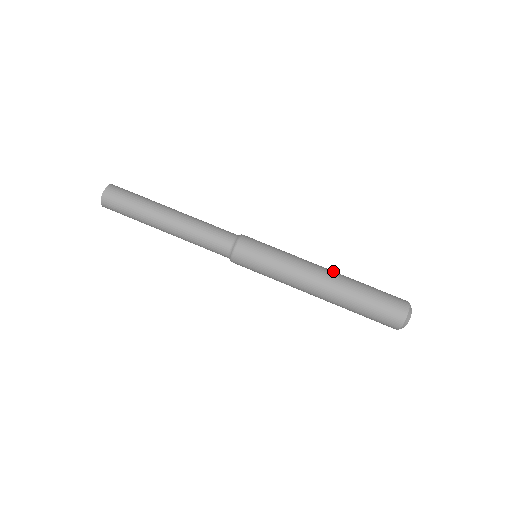
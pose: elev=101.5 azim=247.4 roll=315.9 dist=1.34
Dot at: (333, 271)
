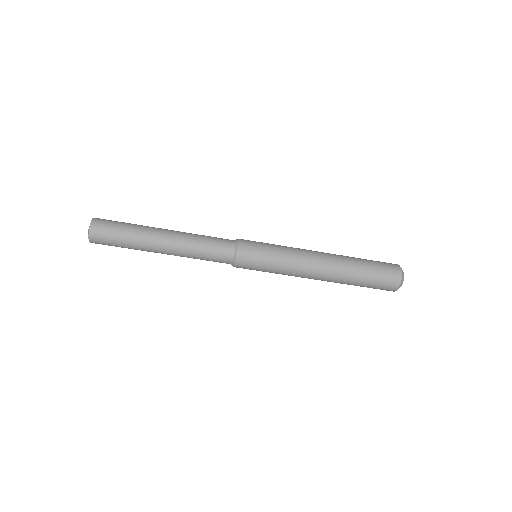
Dot at: (329, 275)
